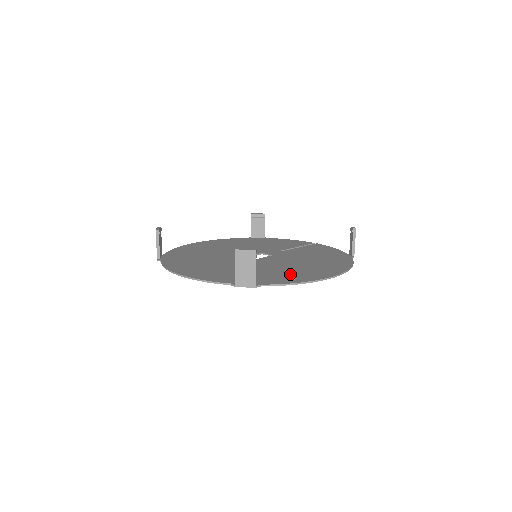
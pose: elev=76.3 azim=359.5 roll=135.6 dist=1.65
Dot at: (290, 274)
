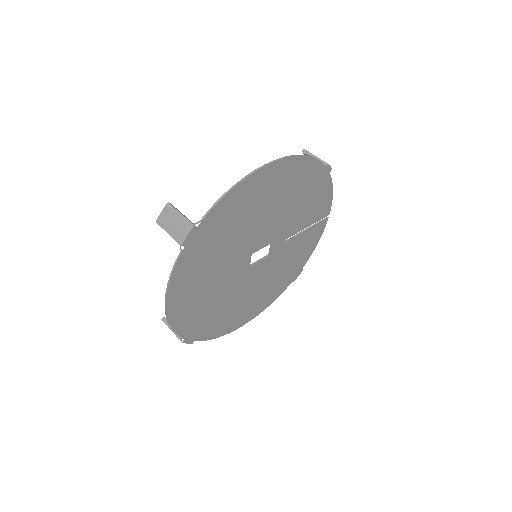
Dot at: (242, 205)
